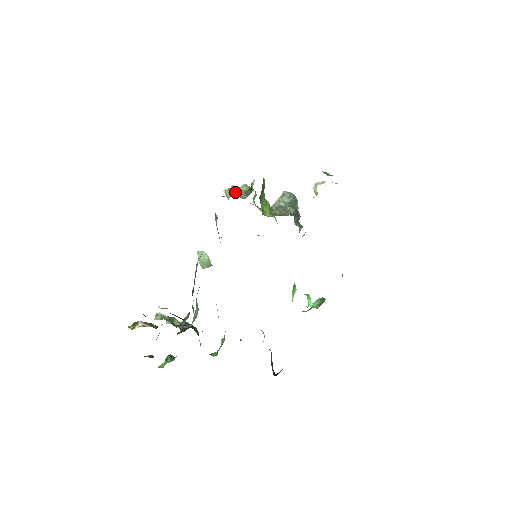
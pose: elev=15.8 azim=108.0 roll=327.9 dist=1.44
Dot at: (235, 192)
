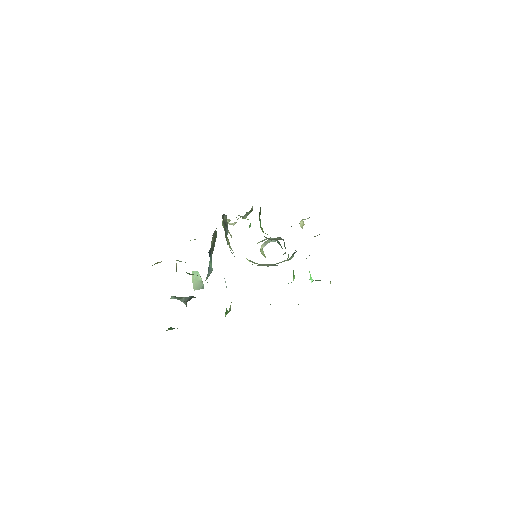
Dot at: occluded
